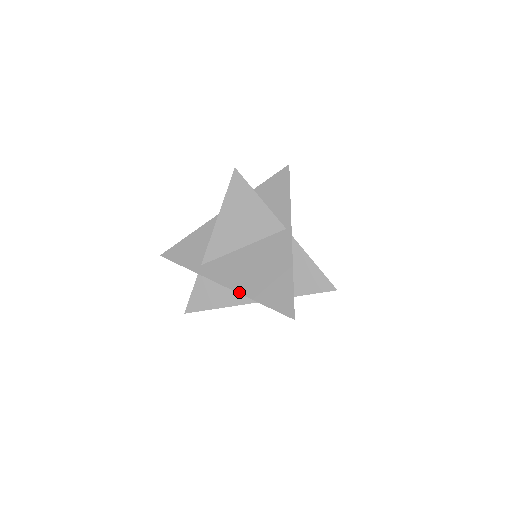
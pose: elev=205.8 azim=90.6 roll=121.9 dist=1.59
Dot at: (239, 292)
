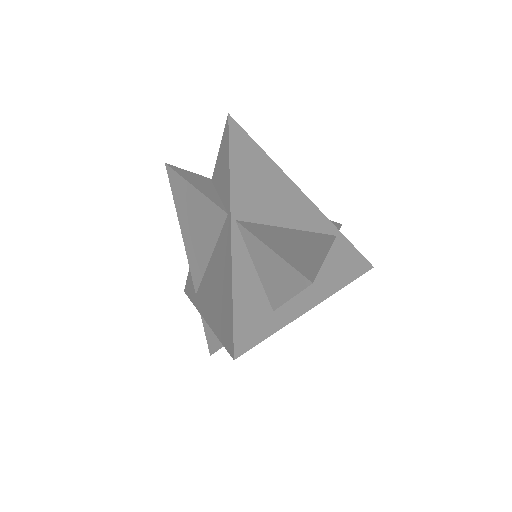
Dot at: (209, 324)
